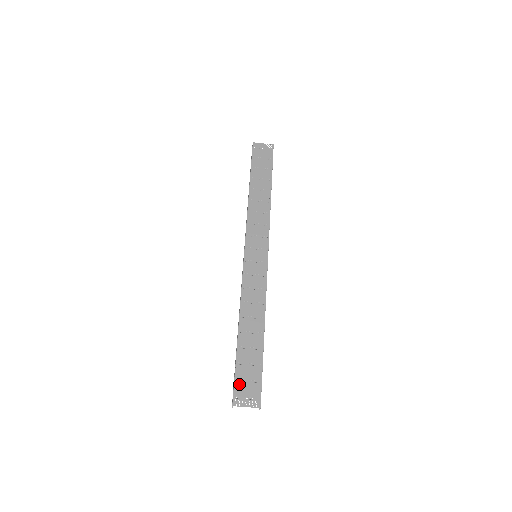
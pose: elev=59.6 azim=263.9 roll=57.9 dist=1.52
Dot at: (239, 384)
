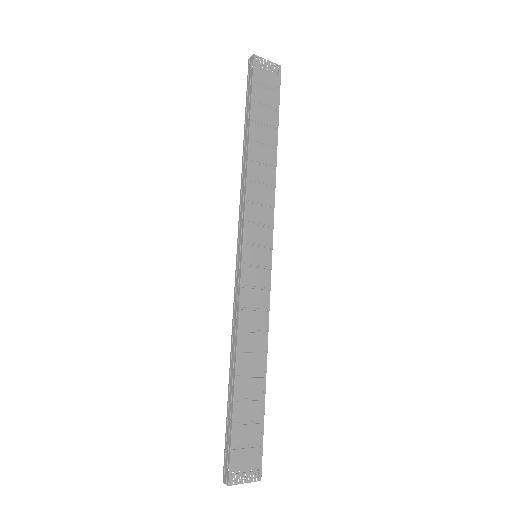
Dot at: (236, 453)
